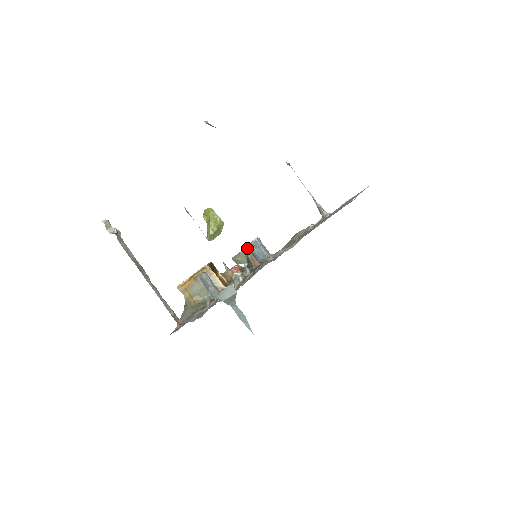
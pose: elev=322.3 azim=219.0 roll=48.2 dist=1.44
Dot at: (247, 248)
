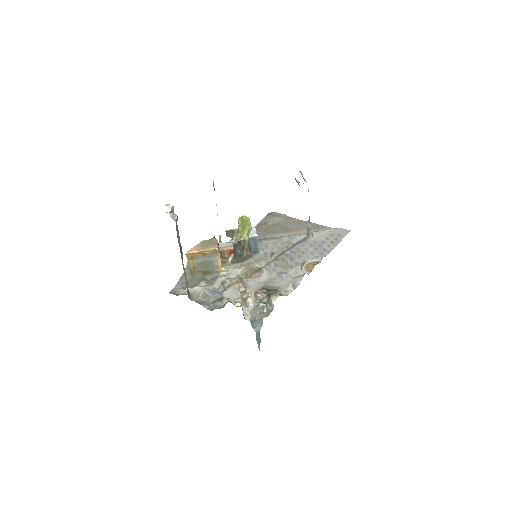
Dot at: (248, 239)
